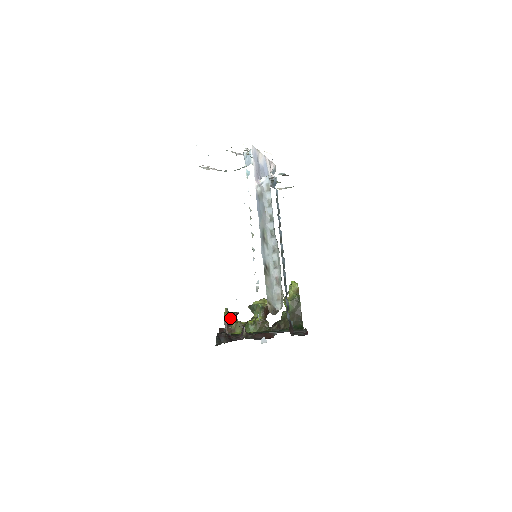
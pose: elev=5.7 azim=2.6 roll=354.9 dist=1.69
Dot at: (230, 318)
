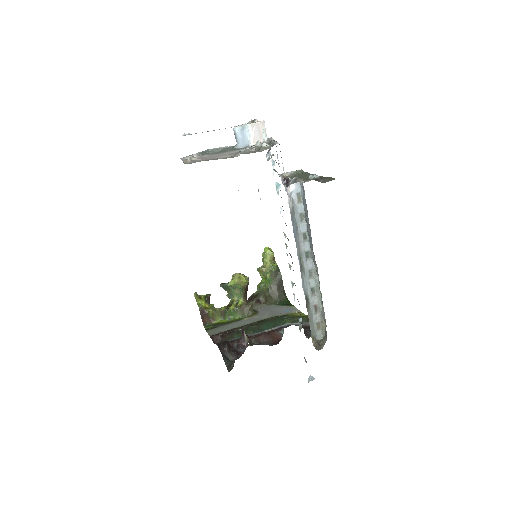
Dot at: (204, 305)
